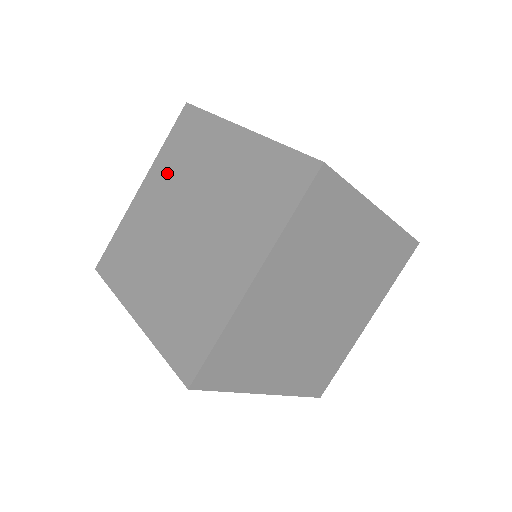
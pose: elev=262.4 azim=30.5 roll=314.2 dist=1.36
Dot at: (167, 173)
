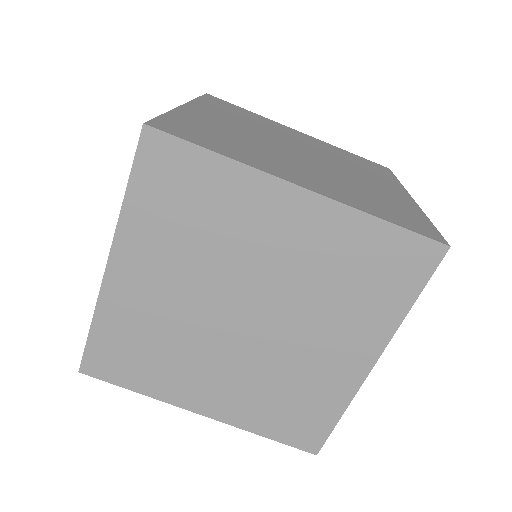
Dot at: occluded
